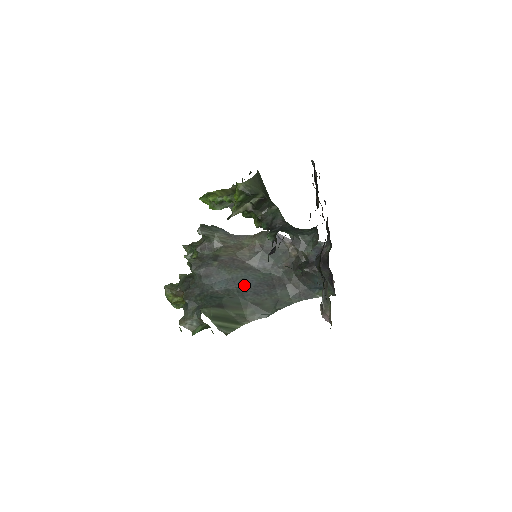
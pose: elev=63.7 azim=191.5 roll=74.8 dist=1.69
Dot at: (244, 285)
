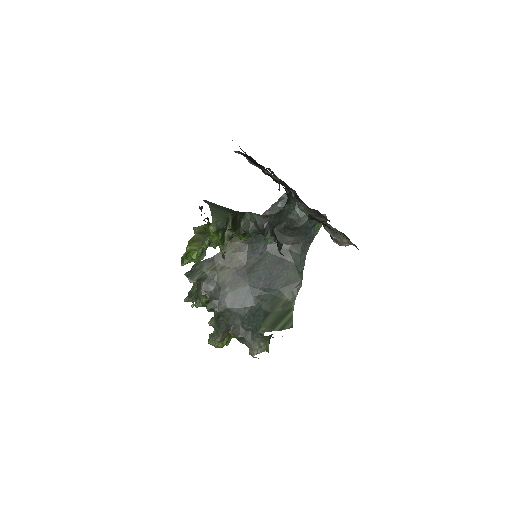
Dot at: (263, 282)
